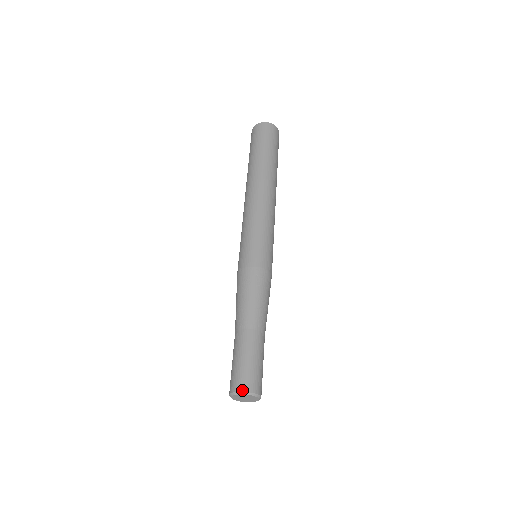
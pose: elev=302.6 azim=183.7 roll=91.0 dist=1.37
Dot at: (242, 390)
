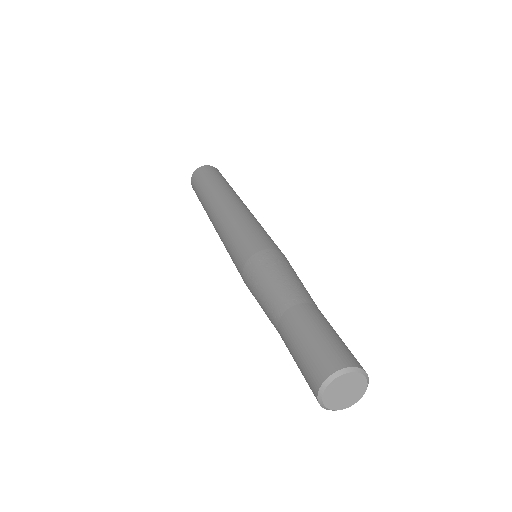
Dot at: (323, 379)
